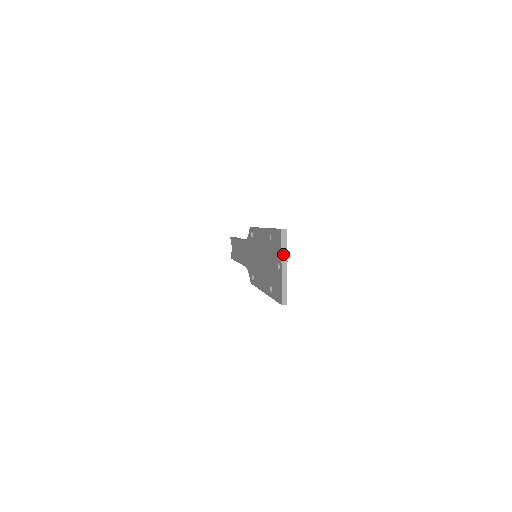
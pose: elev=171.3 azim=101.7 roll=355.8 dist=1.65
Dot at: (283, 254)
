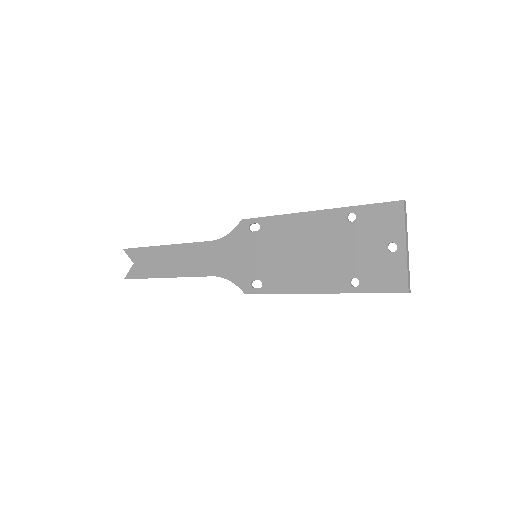
Dot at: (406, 230)
